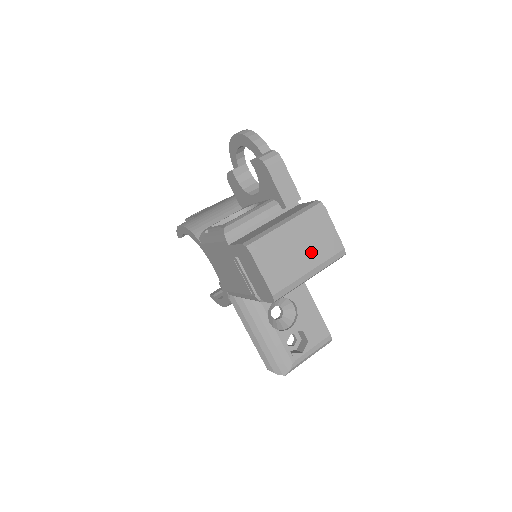
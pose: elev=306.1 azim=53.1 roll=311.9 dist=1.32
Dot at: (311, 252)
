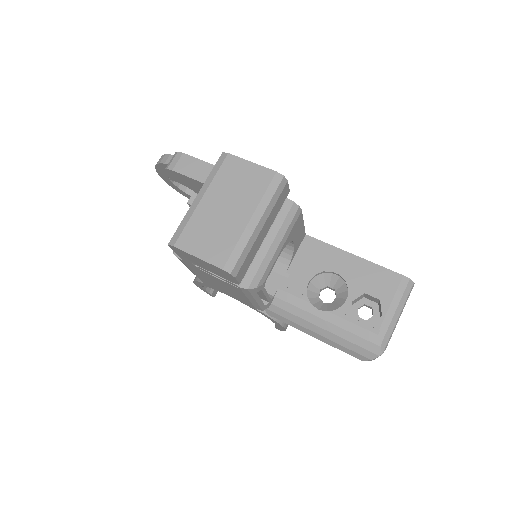
Dot at: (239, 201)
